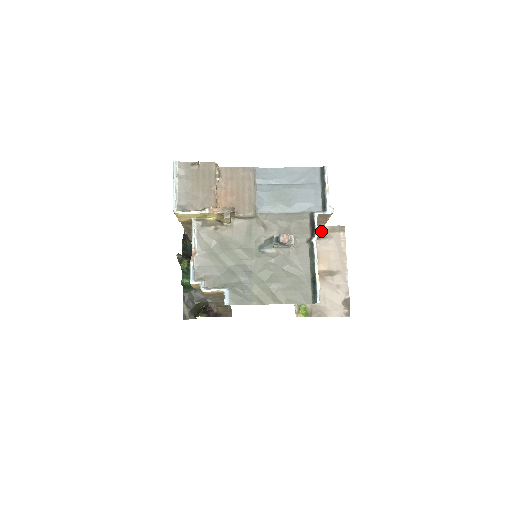
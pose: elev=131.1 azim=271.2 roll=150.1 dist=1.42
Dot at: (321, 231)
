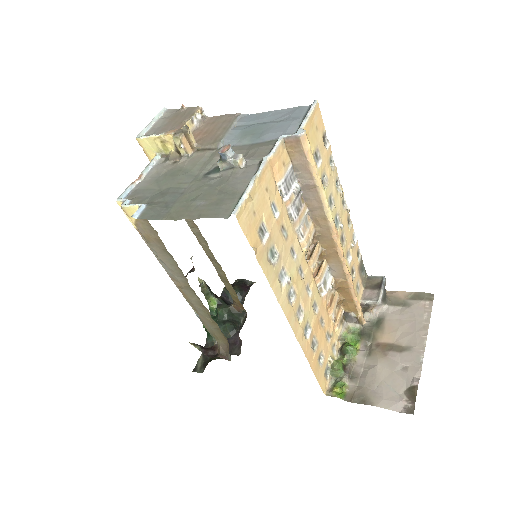
Dot at: (397, 296)
